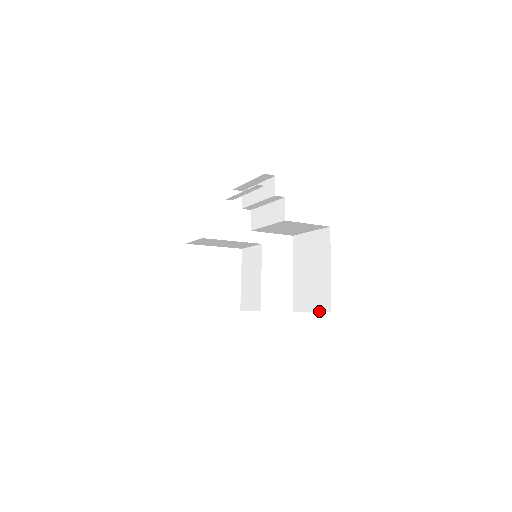
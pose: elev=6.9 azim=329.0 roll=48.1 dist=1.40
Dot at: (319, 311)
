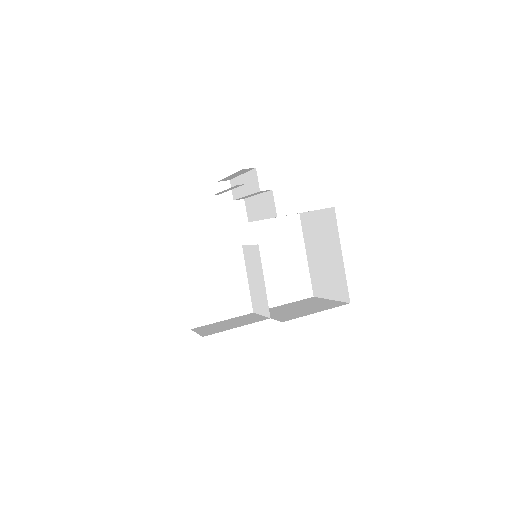
Dot at: (338, 300)
